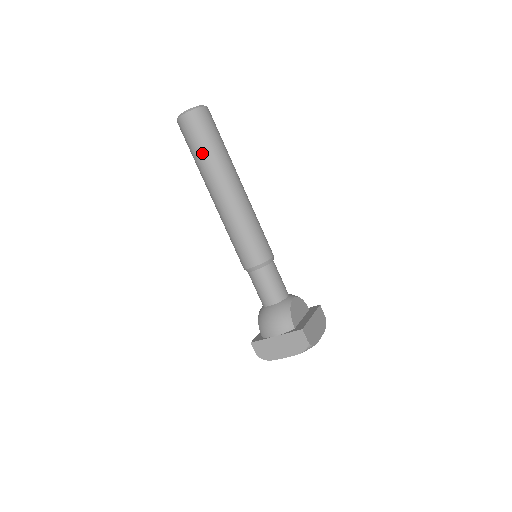
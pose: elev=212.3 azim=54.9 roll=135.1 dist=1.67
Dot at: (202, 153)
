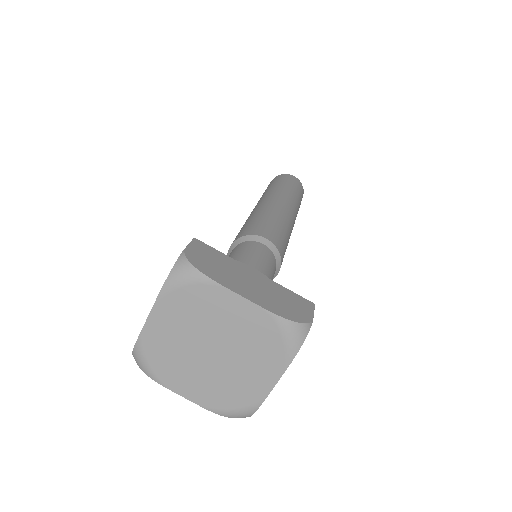
Dot at: occluded
